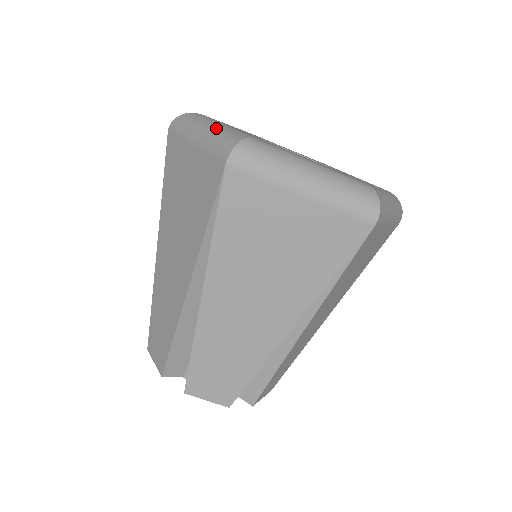
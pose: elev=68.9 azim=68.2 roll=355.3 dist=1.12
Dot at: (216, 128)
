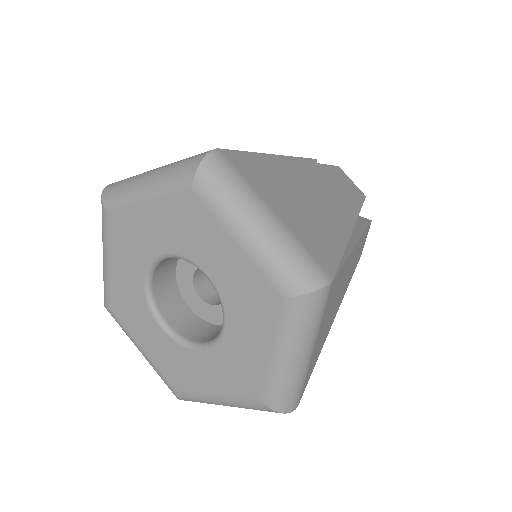
Dot at: occluded
